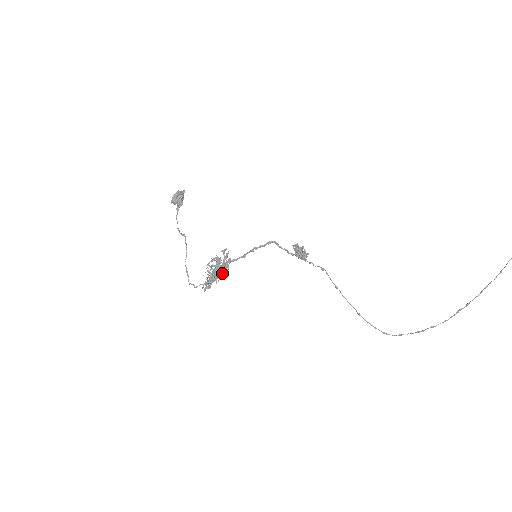
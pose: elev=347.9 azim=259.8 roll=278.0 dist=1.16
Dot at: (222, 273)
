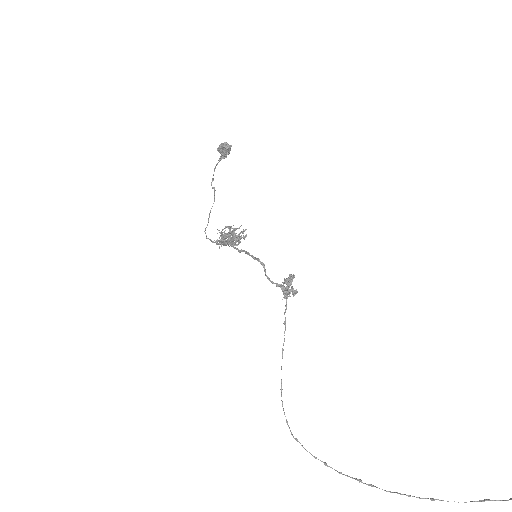
Dot at: (235, 242)
